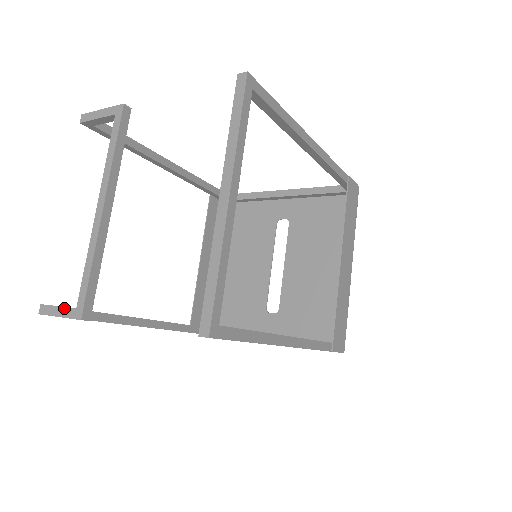
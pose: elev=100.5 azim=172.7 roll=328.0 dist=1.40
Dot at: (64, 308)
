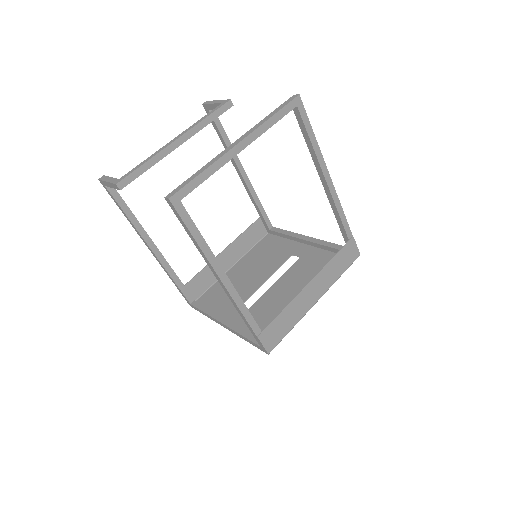
Dot at: (113, 178)
